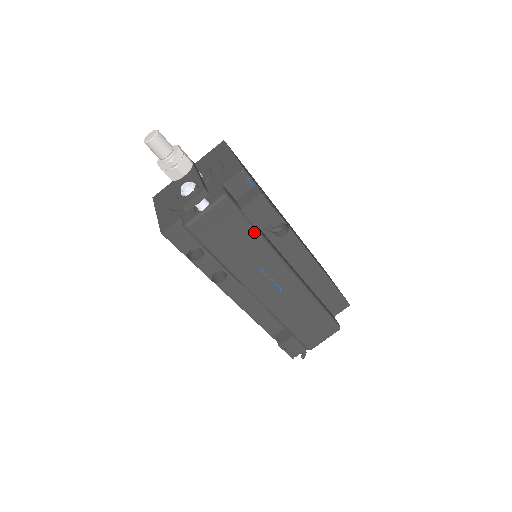
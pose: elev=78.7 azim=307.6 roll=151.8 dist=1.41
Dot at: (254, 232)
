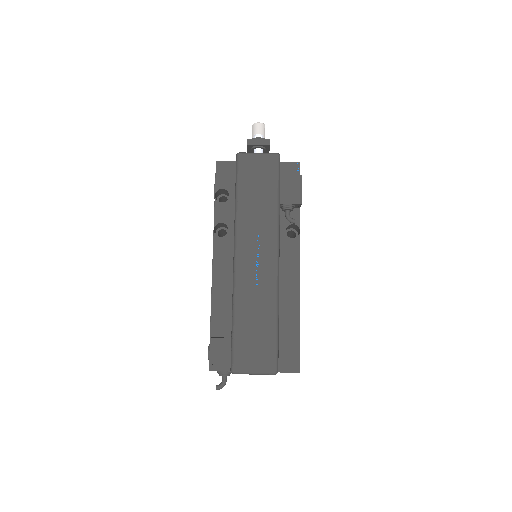
Dot at: (276, 196)
